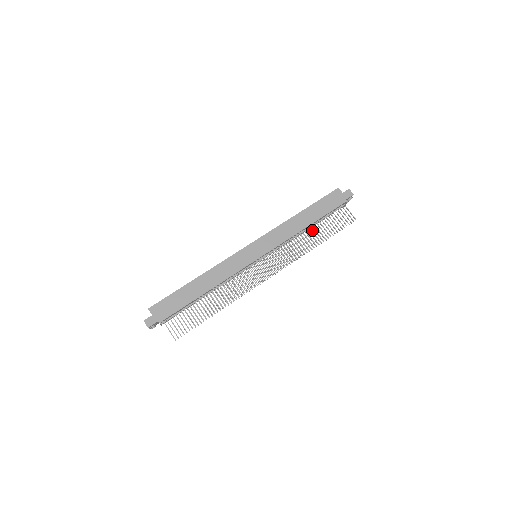
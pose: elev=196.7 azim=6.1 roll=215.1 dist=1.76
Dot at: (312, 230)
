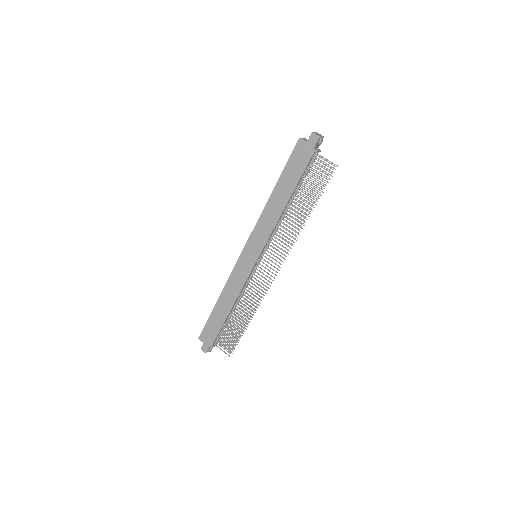
Dot at: occluded
